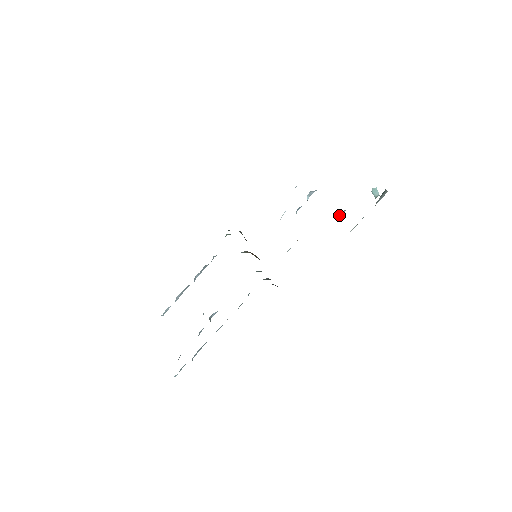
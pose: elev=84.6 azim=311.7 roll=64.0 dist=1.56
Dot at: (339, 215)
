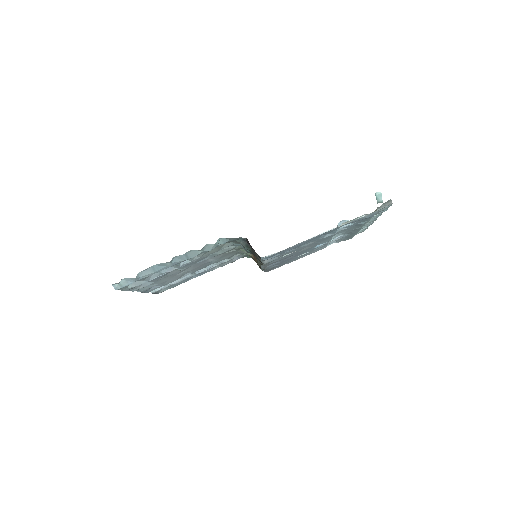
Dot at: (343, 226)
